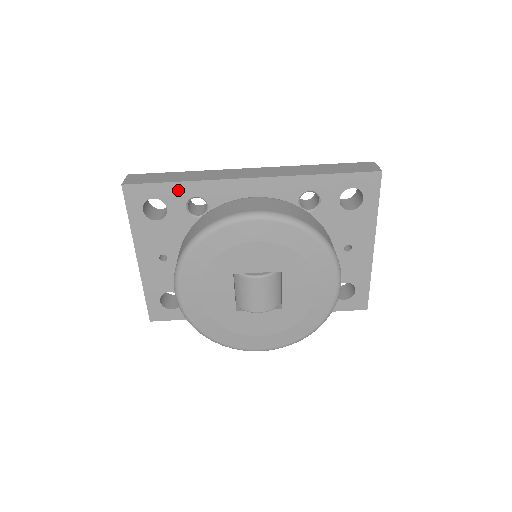
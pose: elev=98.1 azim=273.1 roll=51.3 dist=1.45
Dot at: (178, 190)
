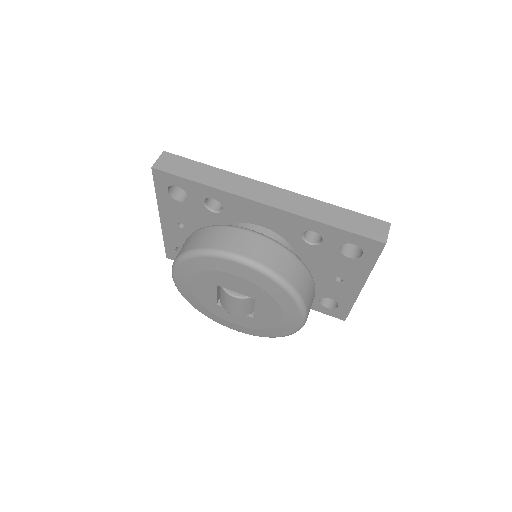
Dot at: (198, 188)
